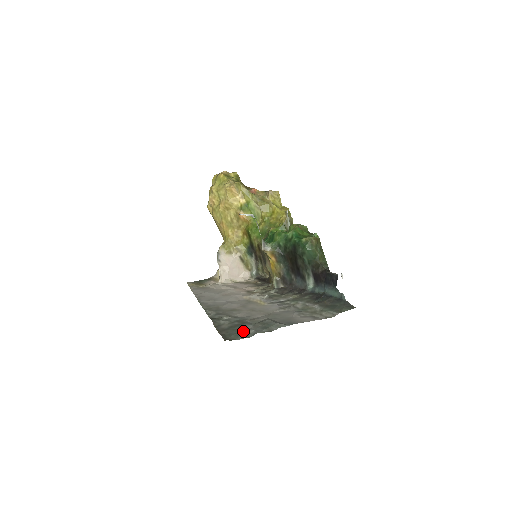
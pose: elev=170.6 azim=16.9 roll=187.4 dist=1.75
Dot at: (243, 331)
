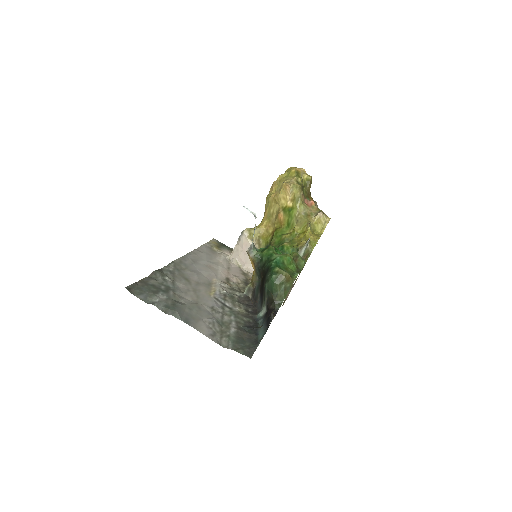
Dot at: (150, 295)
